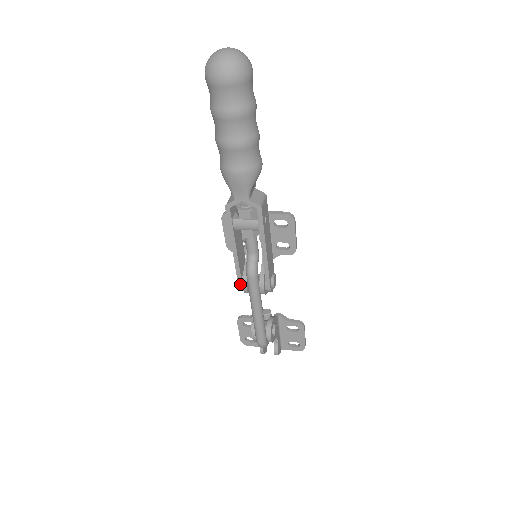
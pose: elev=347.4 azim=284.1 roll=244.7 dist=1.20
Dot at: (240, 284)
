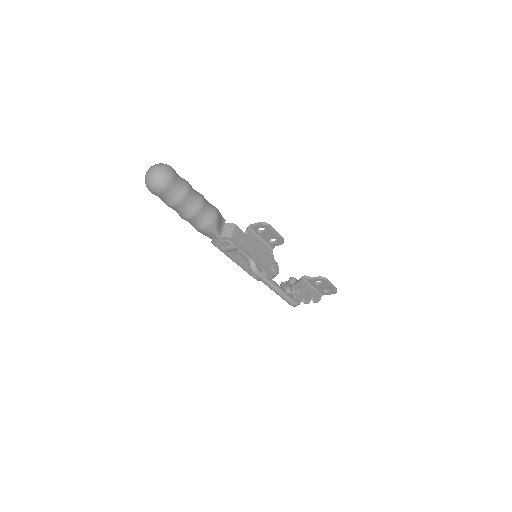
Dot at: (254, 277)
